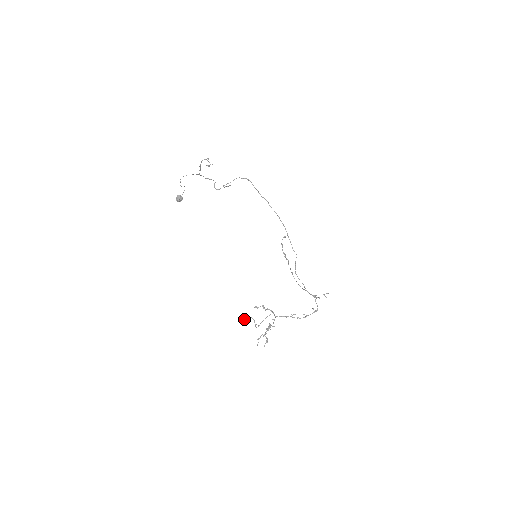
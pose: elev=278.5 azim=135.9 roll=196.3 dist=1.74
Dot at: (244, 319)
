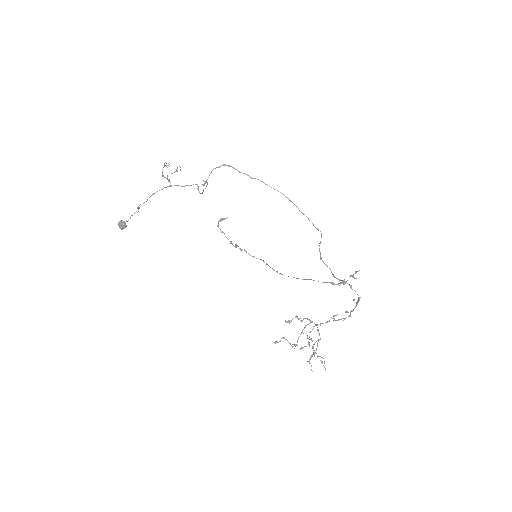
Dot at: (275, 342)
